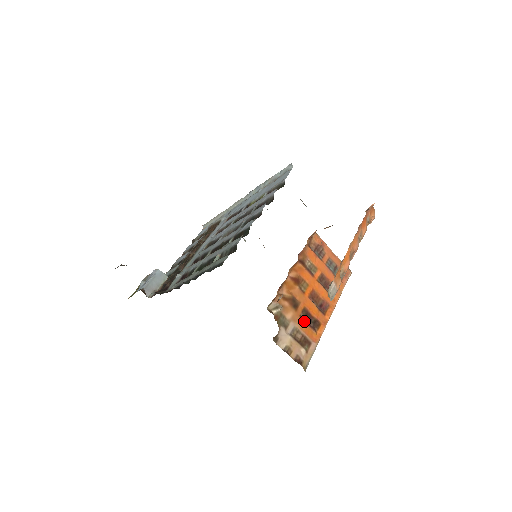
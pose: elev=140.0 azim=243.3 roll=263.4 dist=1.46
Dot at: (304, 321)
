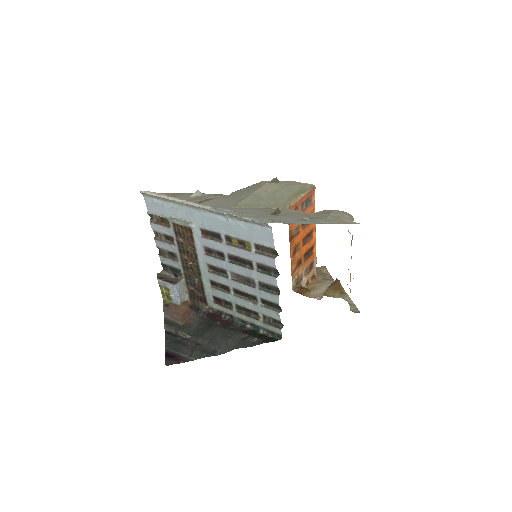
Dot at: (307, 260)
